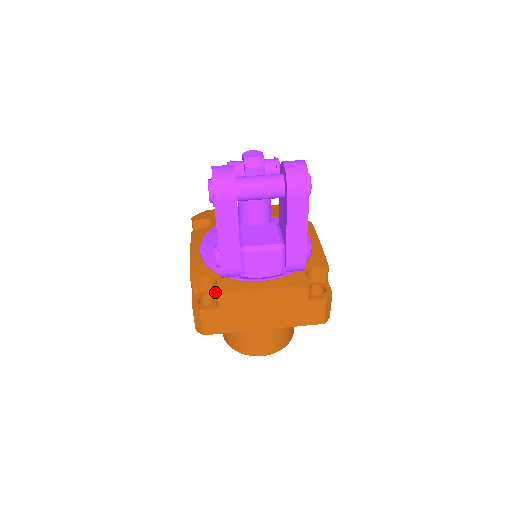
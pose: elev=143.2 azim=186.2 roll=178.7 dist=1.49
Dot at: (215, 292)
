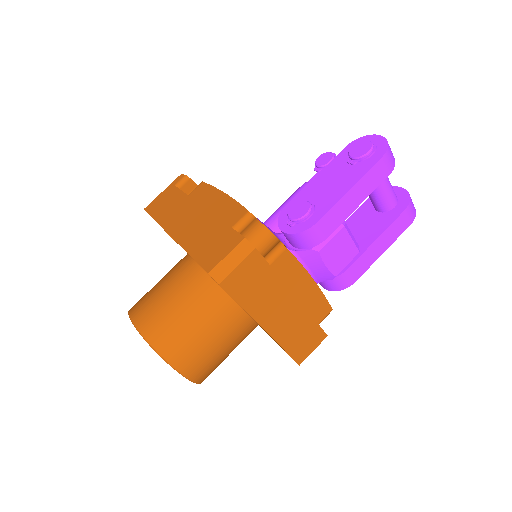
Dot at: occluded
